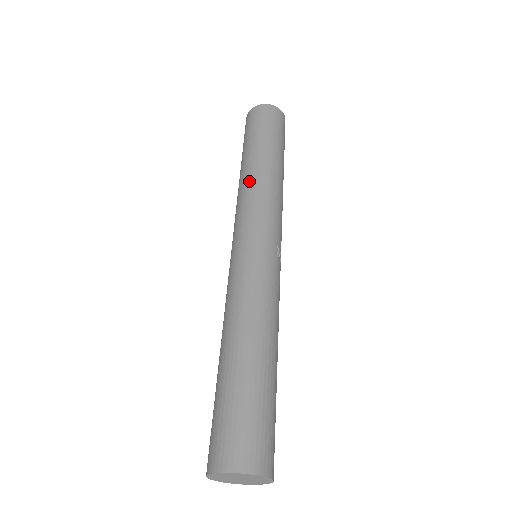
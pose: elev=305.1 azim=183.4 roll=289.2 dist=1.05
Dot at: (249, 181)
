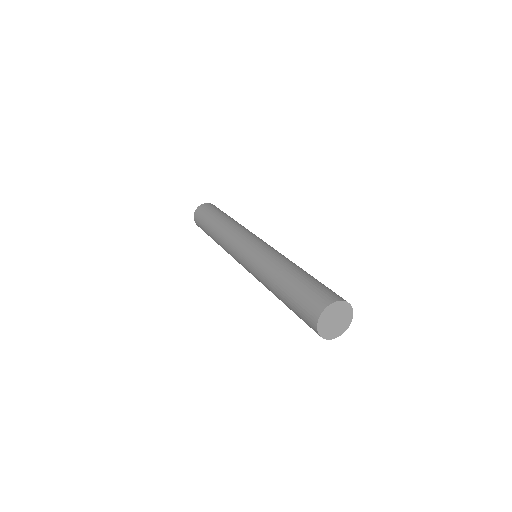
Dot at: (226, 227)
